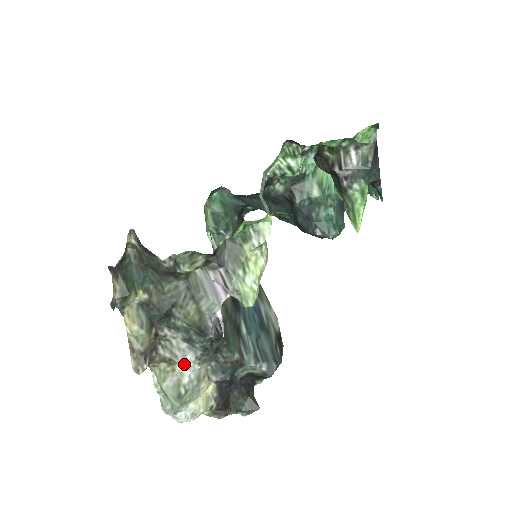
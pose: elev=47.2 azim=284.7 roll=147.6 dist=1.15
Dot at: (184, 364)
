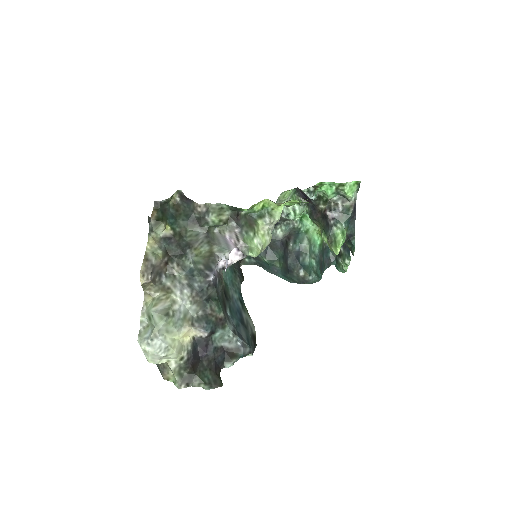
Dot at: (179, 294)
